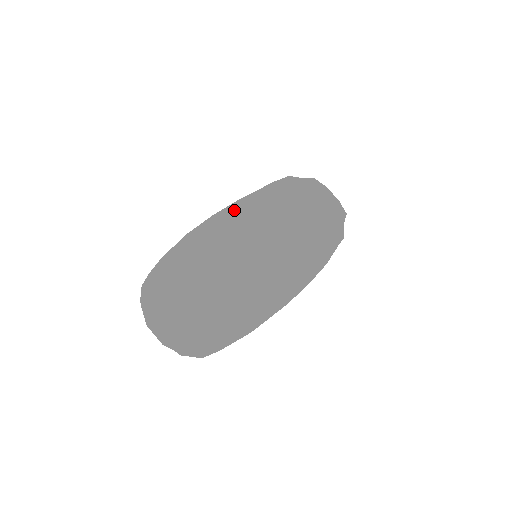
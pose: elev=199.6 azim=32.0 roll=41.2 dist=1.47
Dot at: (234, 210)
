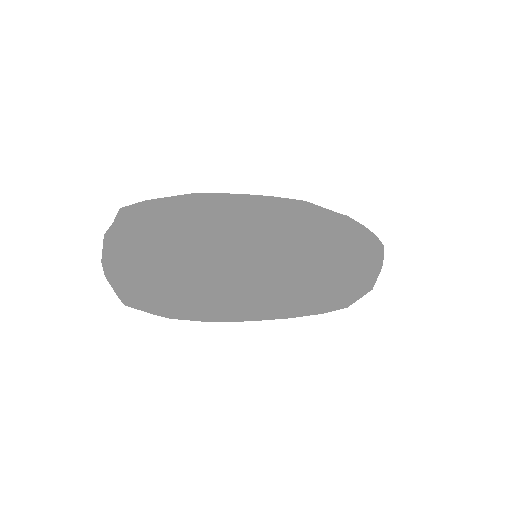
Dot at: occluded
